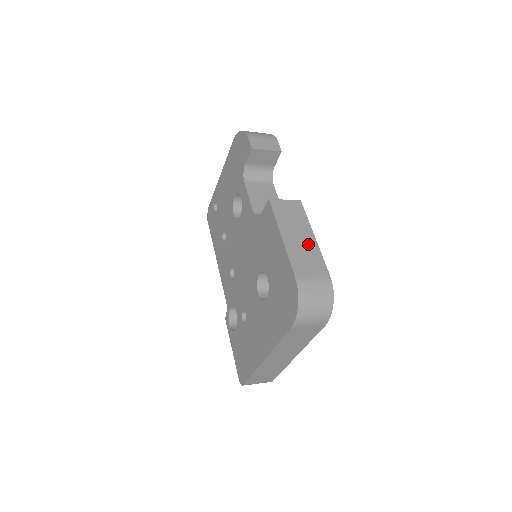
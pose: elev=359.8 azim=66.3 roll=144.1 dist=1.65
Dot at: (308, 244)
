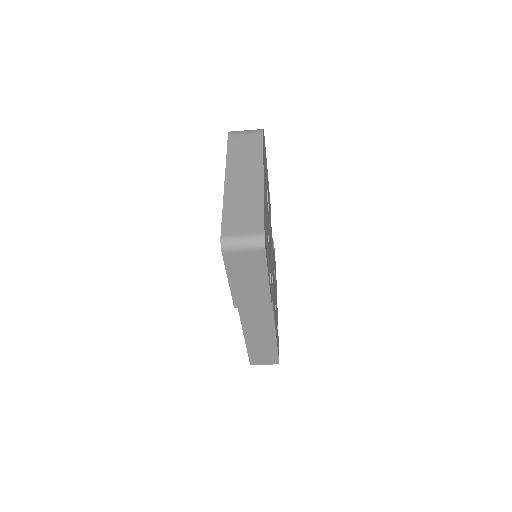
Dot at: occluded
